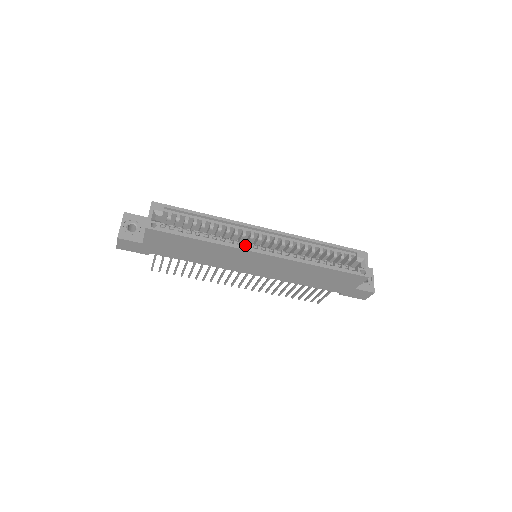
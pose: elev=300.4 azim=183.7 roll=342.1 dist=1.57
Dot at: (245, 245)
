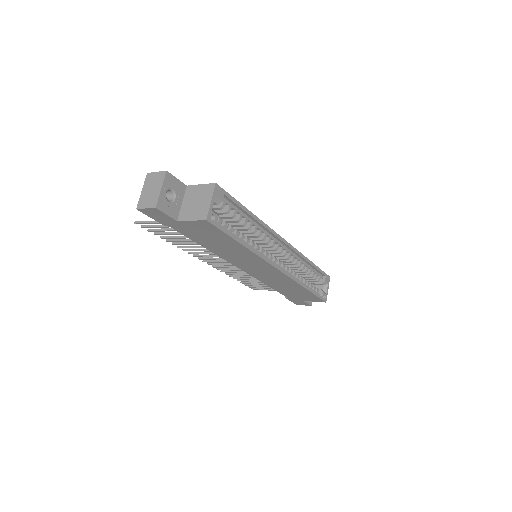
Dot at: (266, 254)
